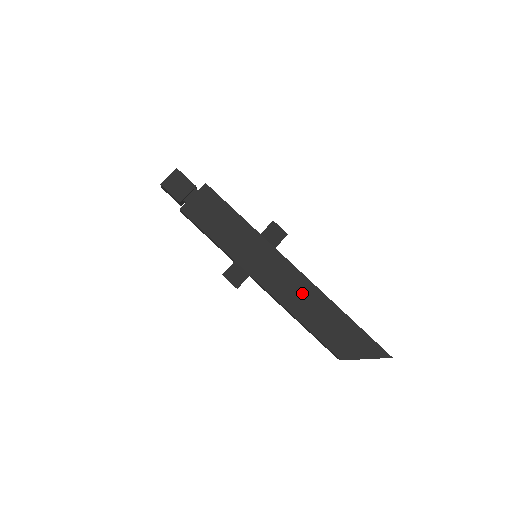
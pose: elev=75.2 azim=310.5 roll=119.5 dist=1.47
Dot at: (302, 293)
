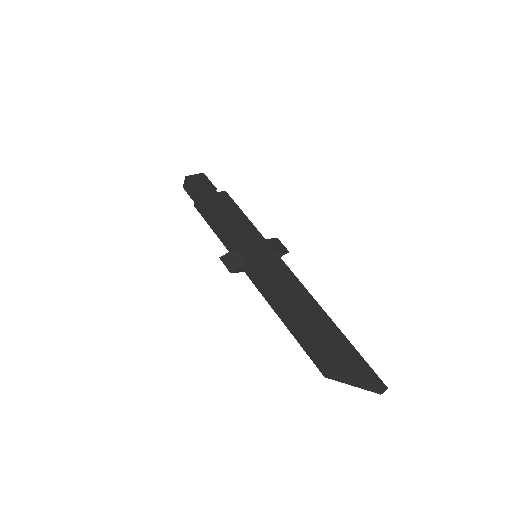
Dot at: (297, 296)
